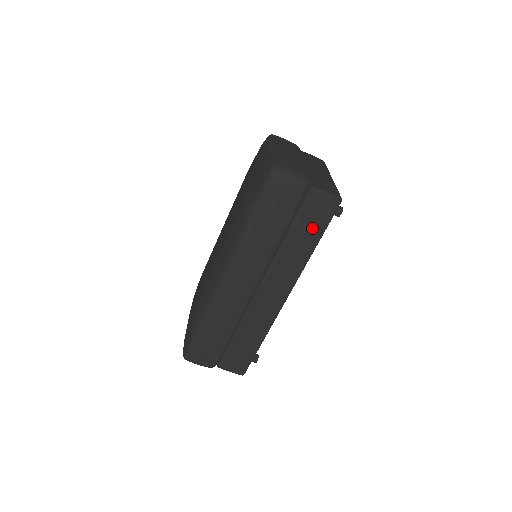
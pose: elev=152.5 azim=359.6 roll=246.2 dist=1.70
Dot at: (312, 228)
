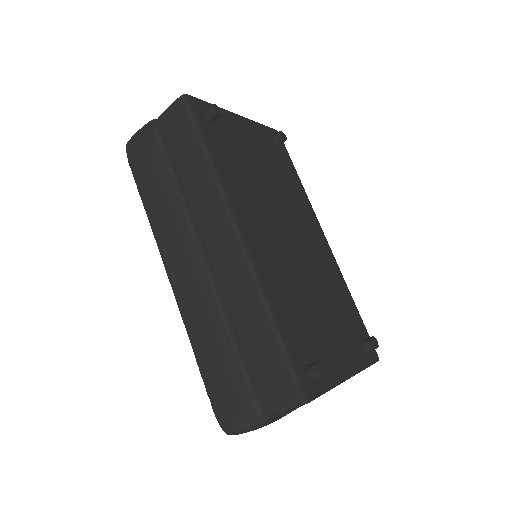
Dot at: (188, 144)
